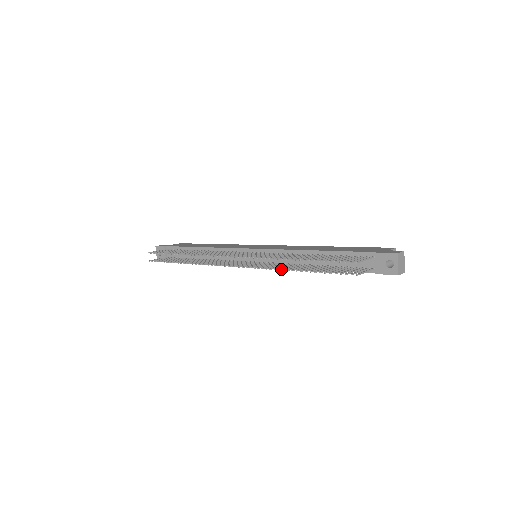
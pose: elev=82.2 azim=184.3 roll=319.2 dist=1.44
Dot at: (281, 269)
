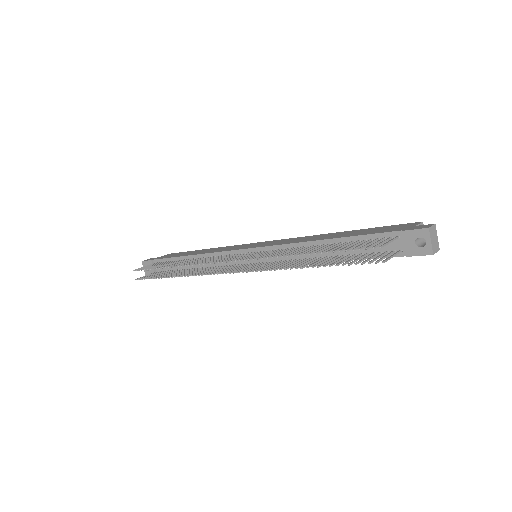
Dot at: (288, 268)
